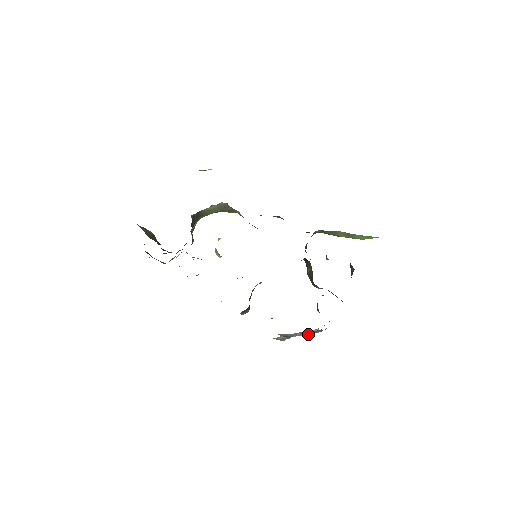
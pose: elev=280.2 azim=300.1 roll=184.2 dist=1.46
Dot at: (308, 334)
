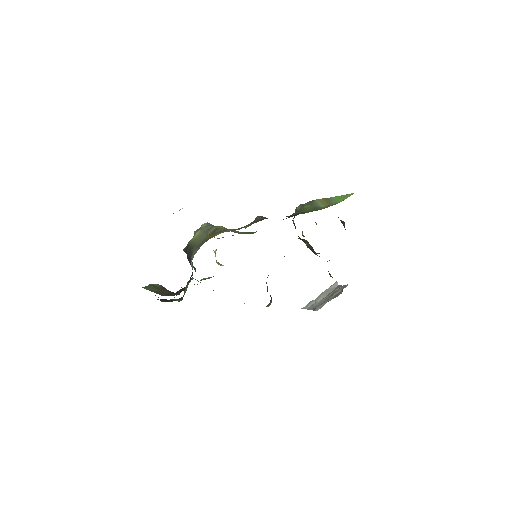
Dot at: occluded
